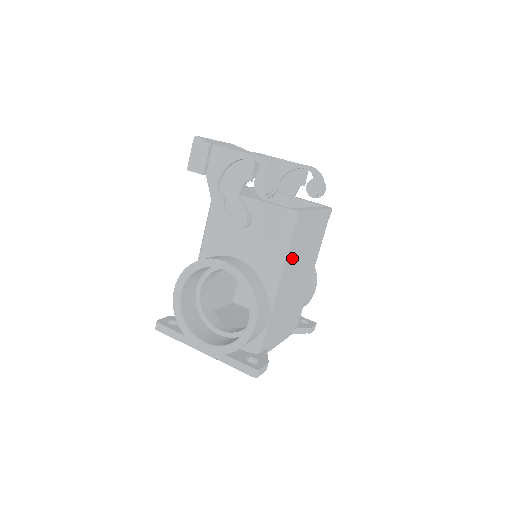
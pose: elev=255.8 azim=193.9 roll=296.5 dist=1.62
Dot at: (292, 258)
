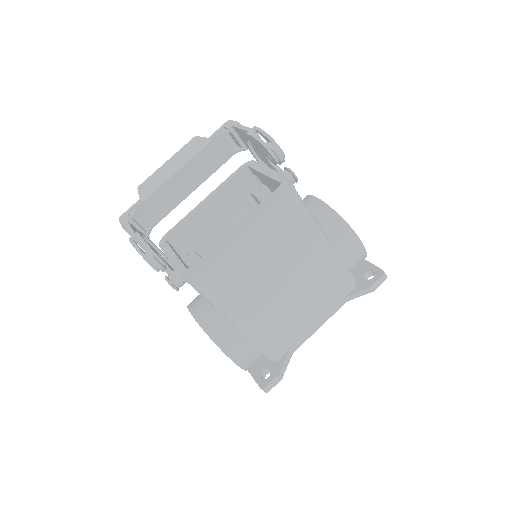
Dot at: (240, 291)
